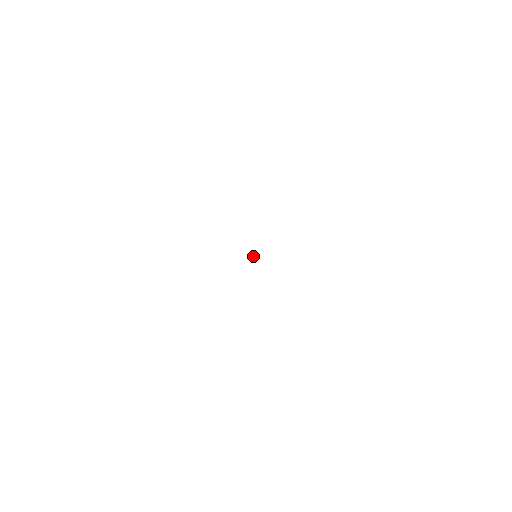
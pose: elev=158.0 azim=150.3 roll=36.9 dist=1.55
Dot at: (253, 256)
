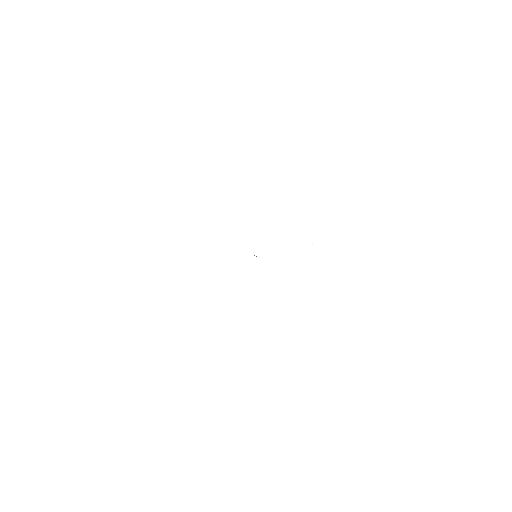
Dot at: occluded
